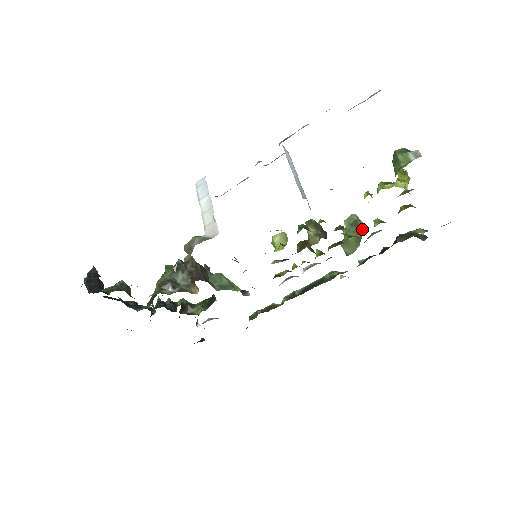
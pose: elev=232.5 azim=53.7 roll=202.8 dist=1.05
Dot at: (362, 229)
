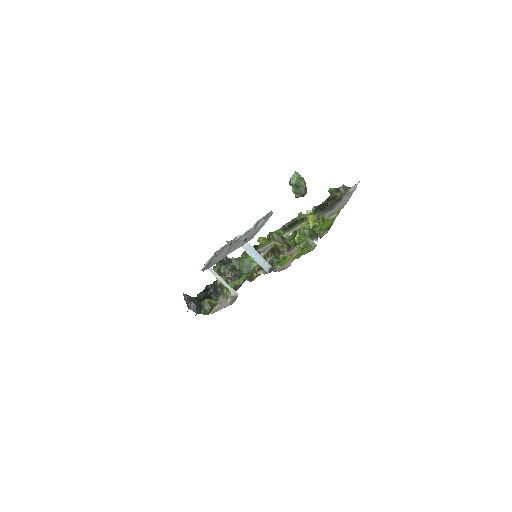
Dot at: (304, 229)
